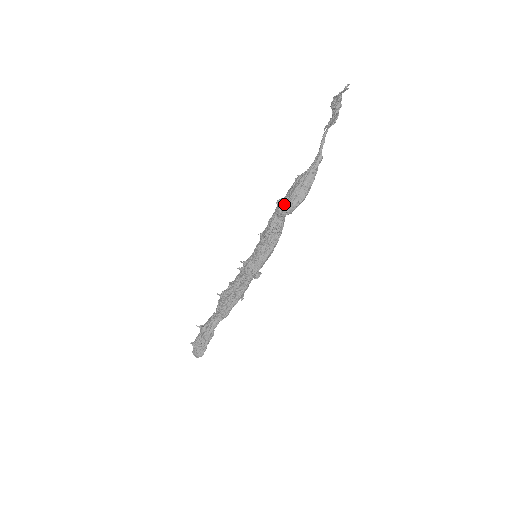
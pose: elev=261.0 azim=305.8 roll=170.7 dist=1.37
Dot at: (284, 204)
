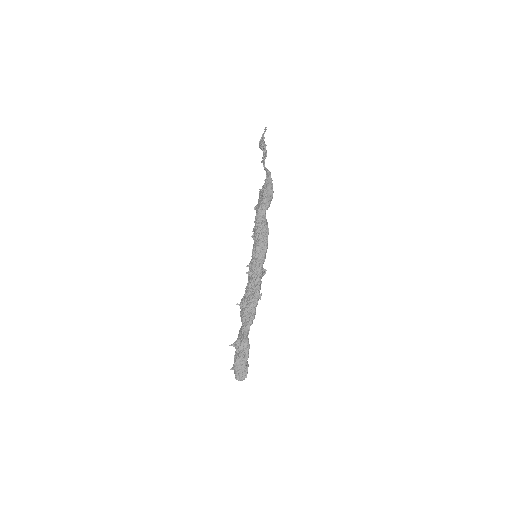
Dot at: (261, 203)
